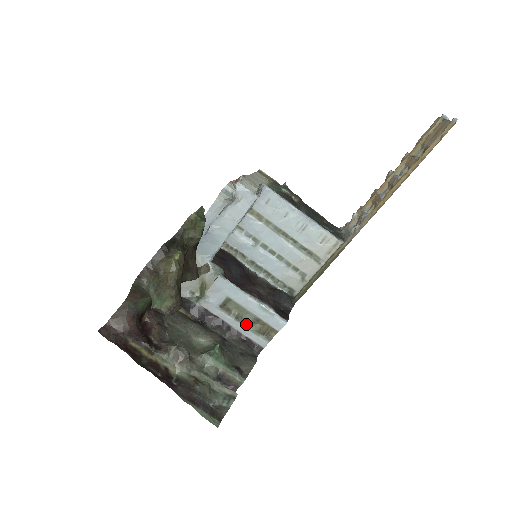
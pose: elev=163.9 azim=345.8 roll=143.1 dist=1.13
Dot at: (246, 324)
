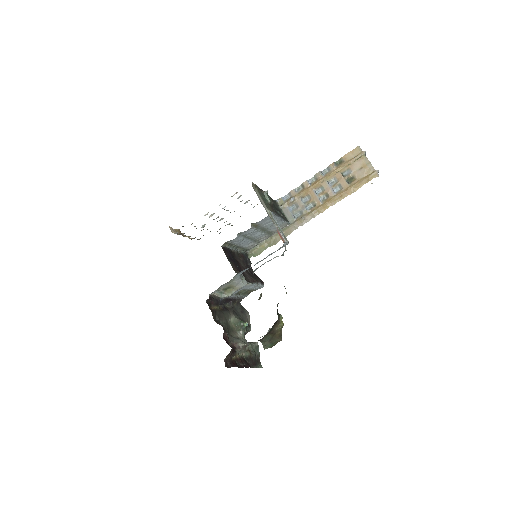
Dot at: (243, 294)
